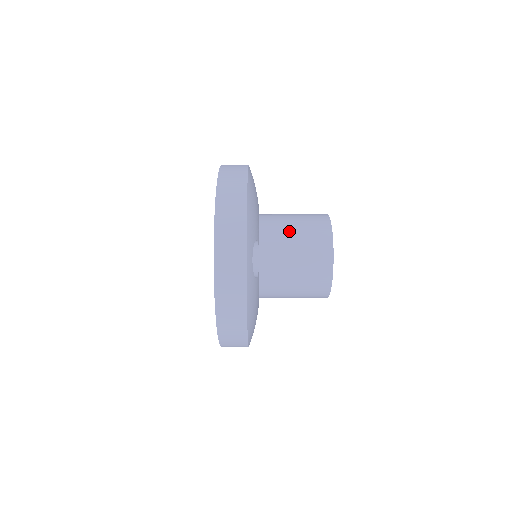
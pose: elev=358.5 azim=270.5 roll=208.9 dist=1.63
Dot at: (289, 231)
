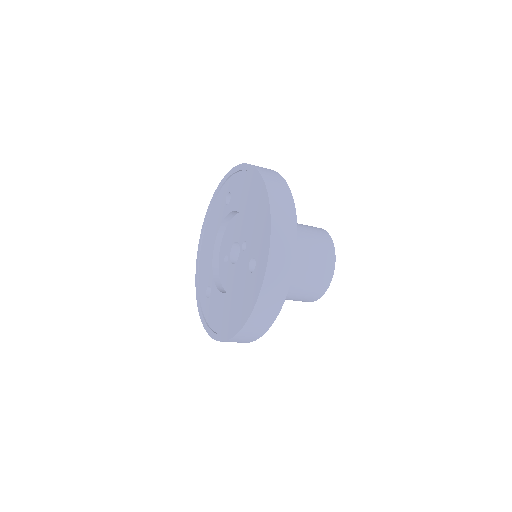
Dot at: (303, 243)
